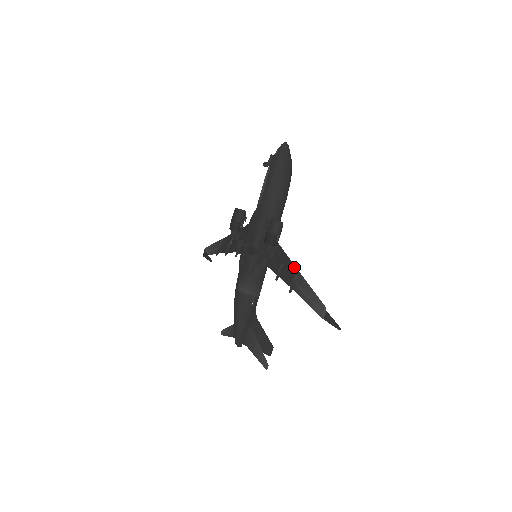
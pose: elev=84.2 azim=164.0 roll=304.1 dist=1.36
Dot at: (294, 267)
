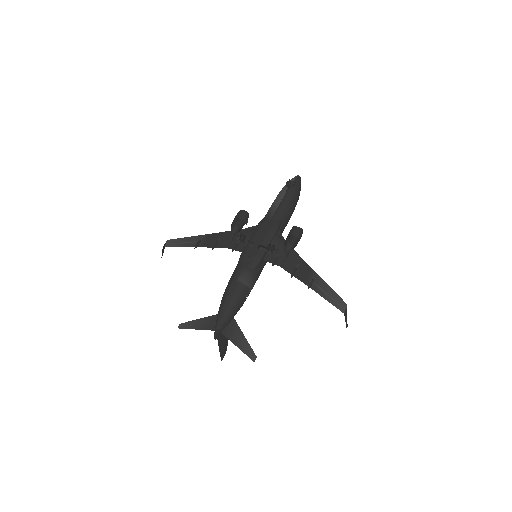
Dot at: (312, 270)
